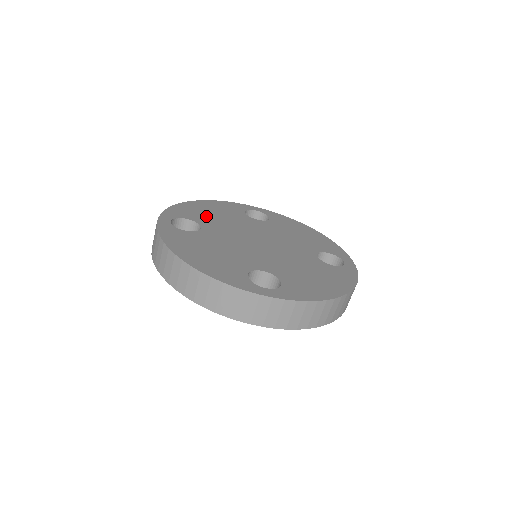
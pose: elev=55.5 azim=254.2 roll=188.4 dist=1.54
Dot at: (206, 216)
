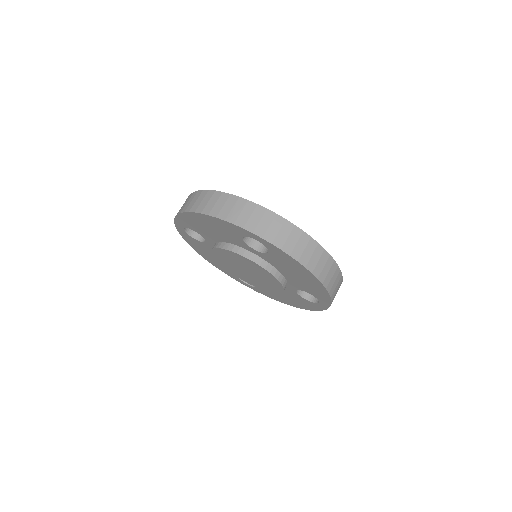
Dot at: occluded
